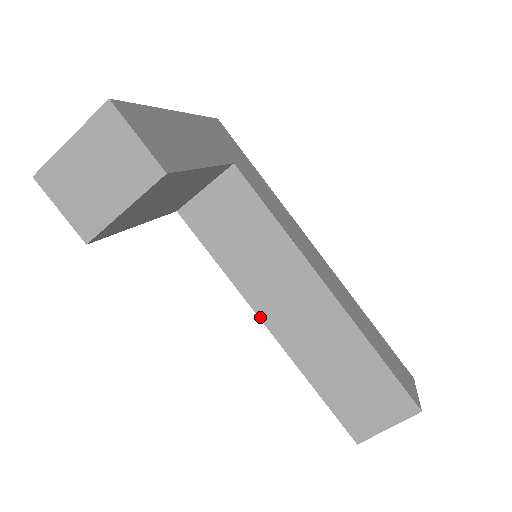
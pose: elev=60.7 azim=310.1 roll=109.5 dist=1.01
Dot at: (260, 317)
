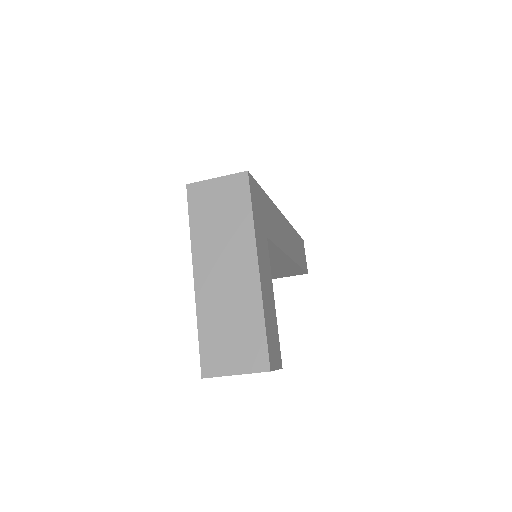
Dot at: occluded
